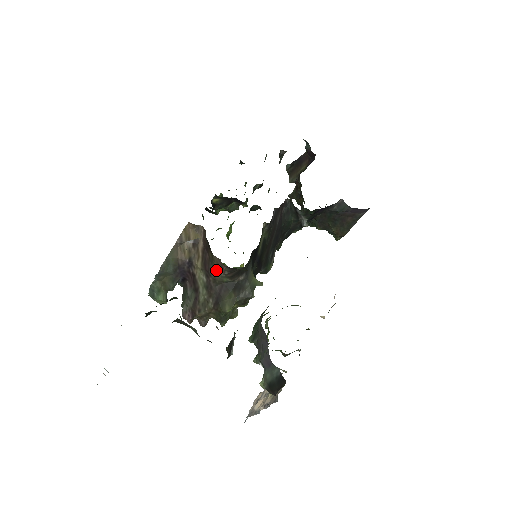
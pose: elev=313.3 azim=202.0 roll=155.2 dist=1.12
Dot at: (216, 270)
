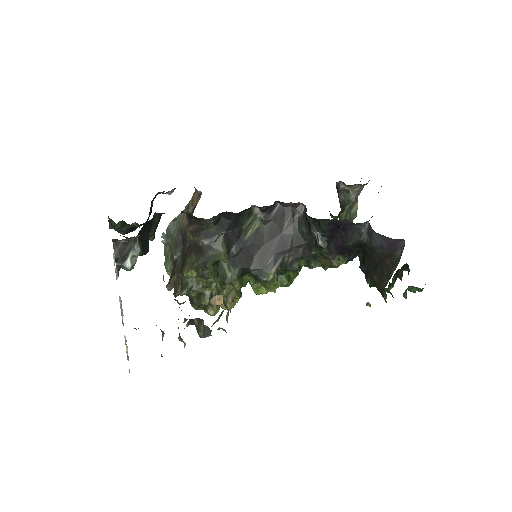
Dot at: occluded
